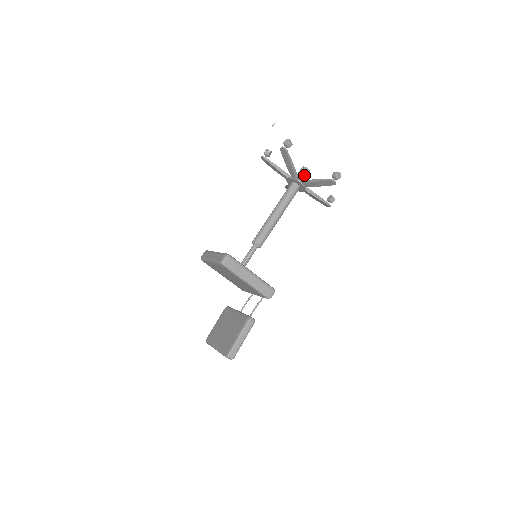
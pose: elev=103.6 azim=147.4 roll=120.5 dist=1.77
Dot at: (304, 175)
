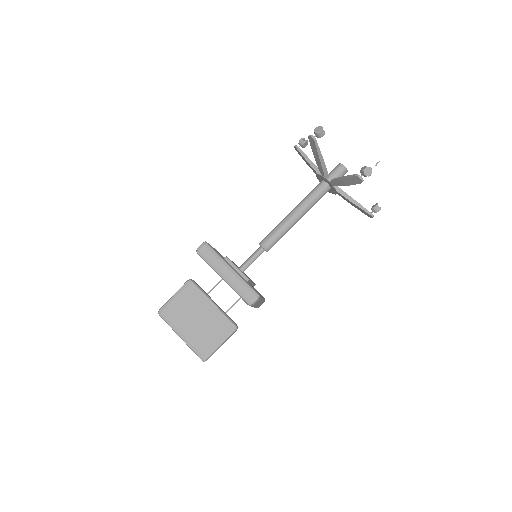
Dot at: occluded
